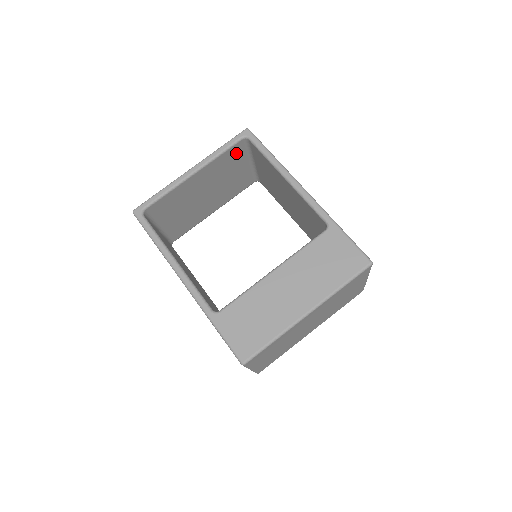
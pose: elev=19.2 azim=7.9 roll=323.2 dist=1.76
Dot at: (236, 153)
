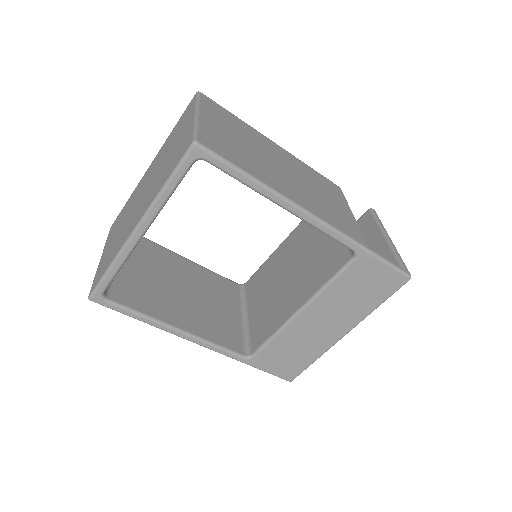
Dot at: occluded
